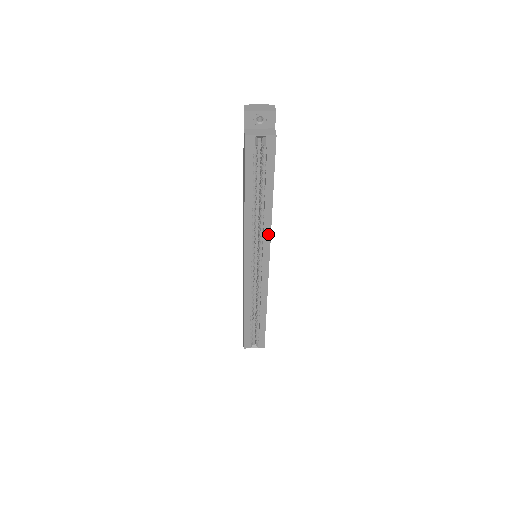
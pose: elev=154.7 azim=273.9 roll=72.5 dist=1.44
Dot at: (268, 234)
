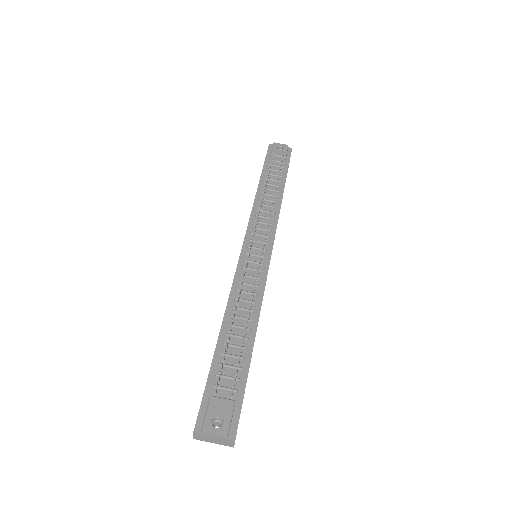
Dot at: occluded
